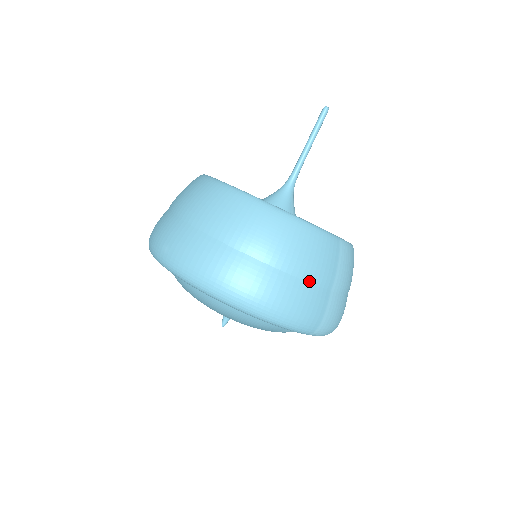
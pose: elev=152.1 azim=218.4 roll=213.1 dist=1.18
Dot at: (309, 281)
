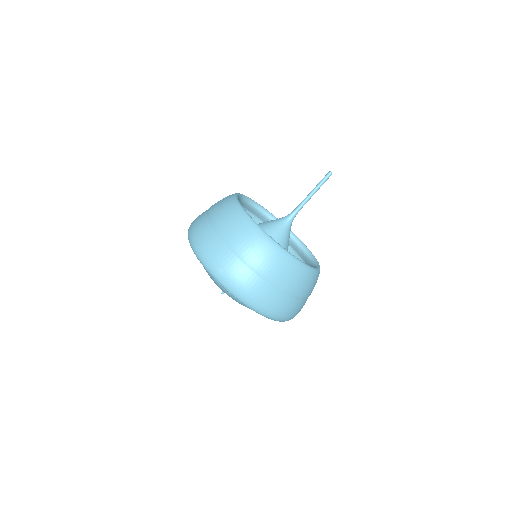
Dot at: (301, 299)
